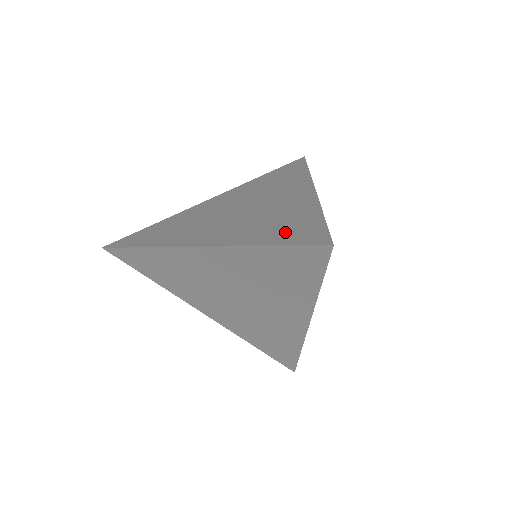
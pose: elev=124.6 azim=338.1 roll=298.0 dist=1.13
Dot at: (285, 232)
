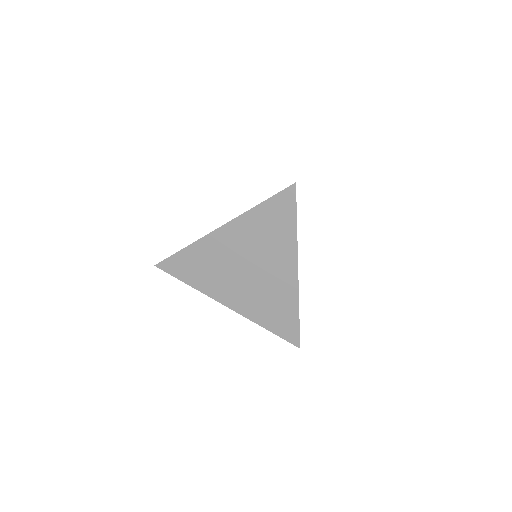
Dot at: occluded
